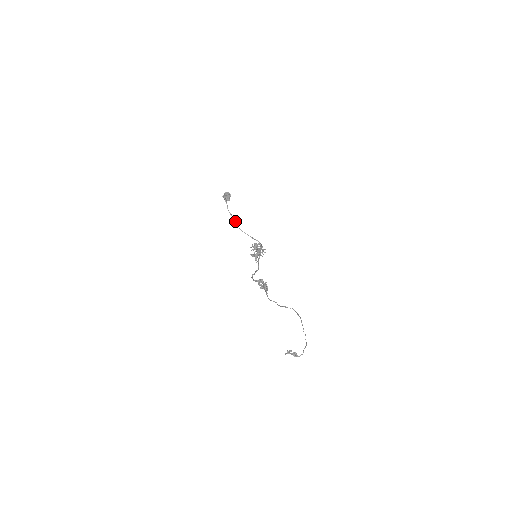
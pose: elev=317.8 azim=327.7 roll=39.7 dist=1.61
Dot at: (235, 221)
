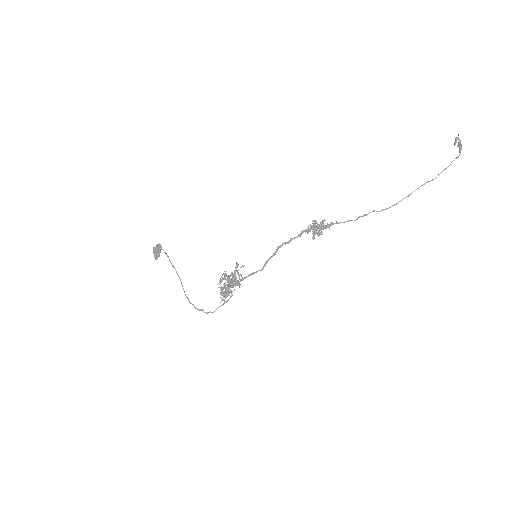
Dot at: occluded
